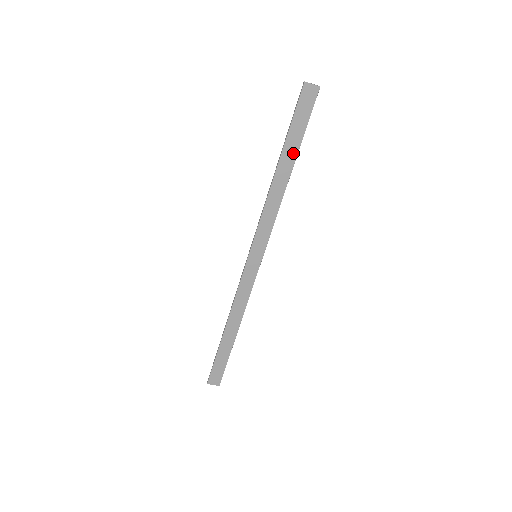
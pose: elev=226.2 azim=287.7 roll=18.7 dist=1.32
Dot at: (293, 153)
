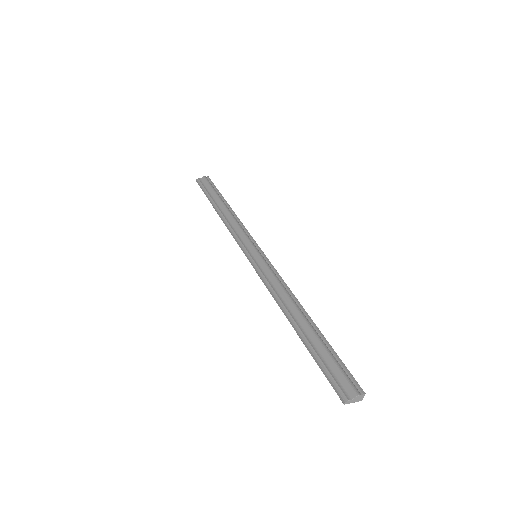
Dot at: occluded
